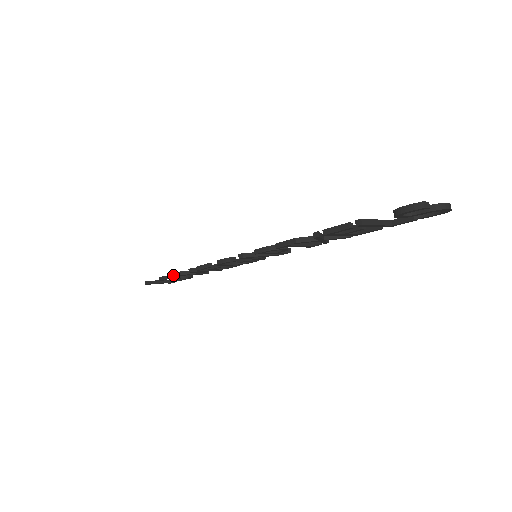
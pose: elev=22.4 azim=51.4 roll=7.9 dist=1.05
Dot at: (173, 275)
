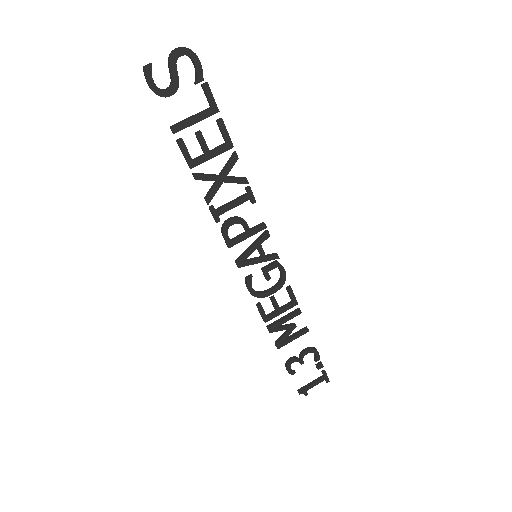
Dot at: (290, 358)
